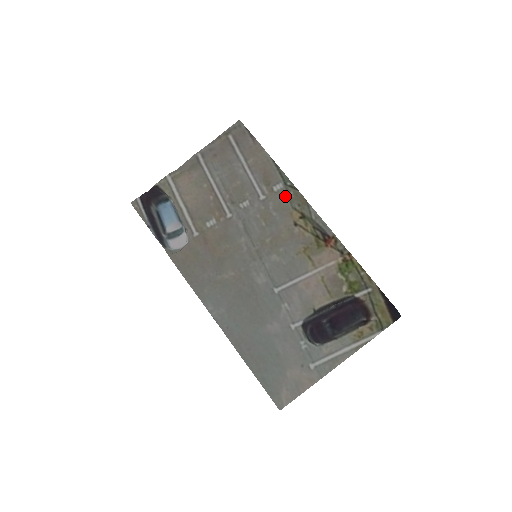
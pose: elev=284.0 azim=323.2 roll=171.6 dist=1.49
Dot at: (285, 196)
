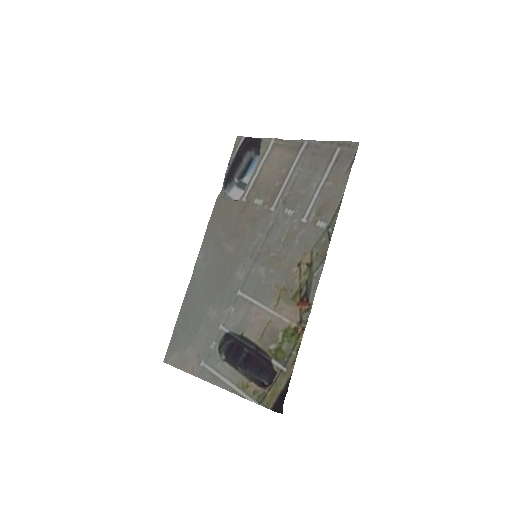
Dot at: (318, 236)
